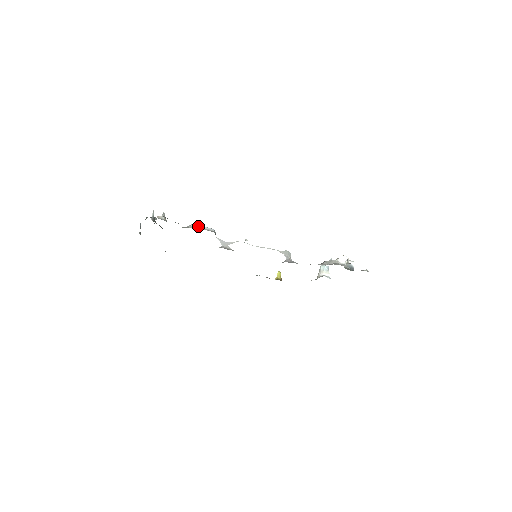
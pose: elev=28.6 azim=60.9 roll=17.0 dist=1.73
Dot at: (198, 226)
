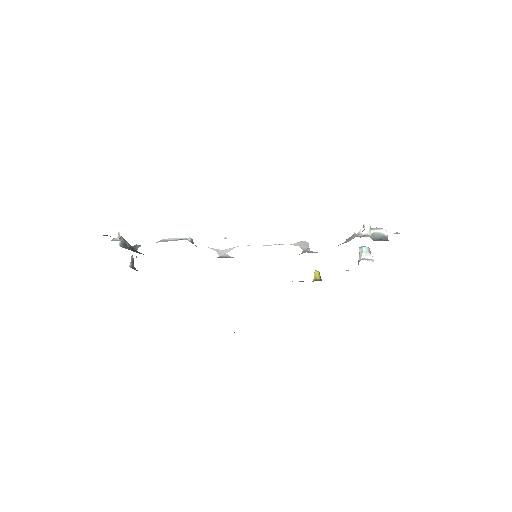
Dot at: (170, 239)
